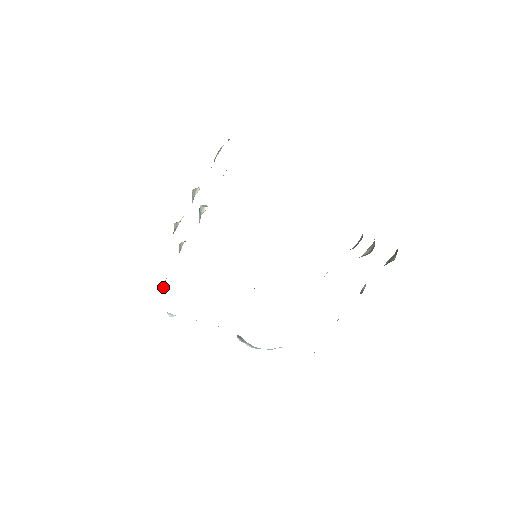
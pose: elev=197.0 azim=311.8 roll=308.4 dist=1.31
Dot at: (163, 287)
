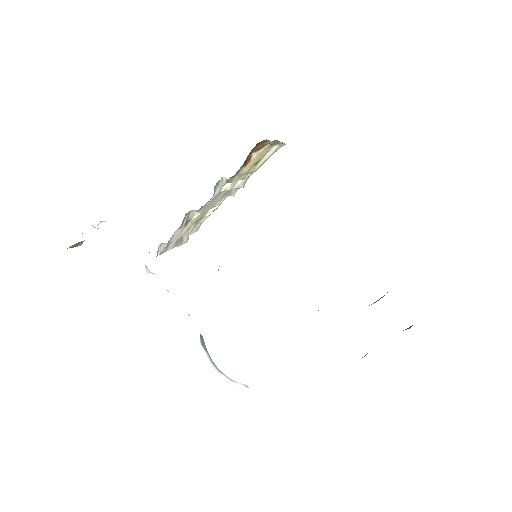
Dot at: (159, 247)
